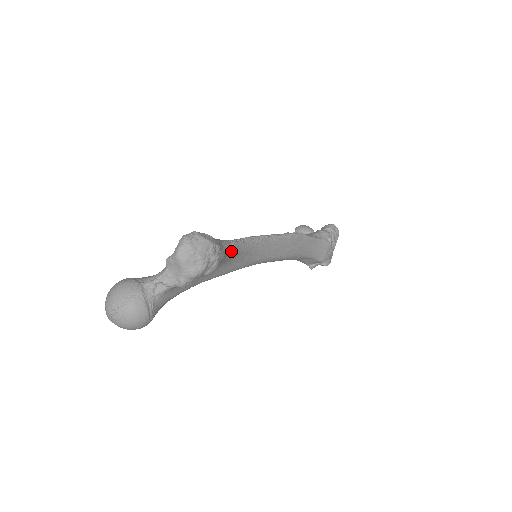
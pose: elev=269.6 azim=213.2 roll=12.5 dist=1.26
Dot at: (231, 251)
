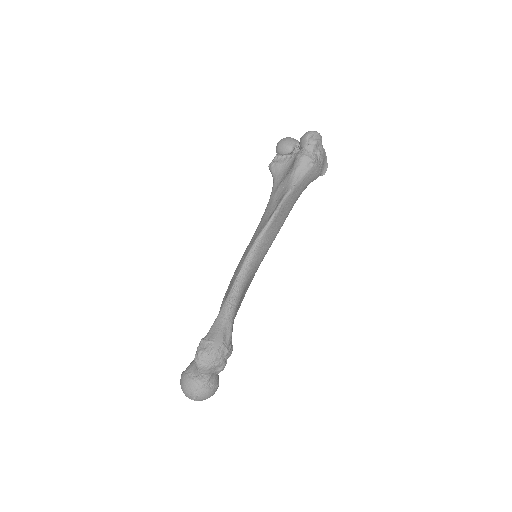
Dot at: (234, 313)
